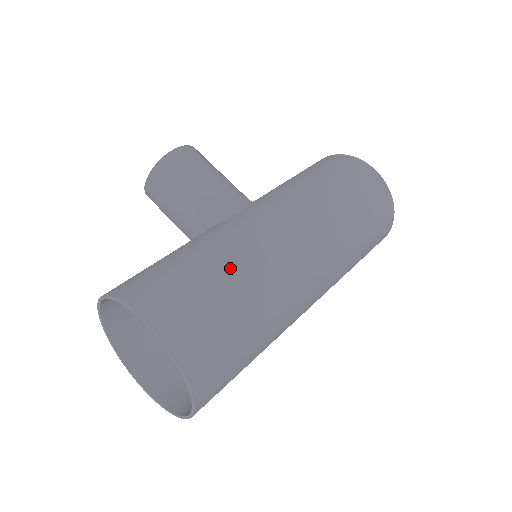
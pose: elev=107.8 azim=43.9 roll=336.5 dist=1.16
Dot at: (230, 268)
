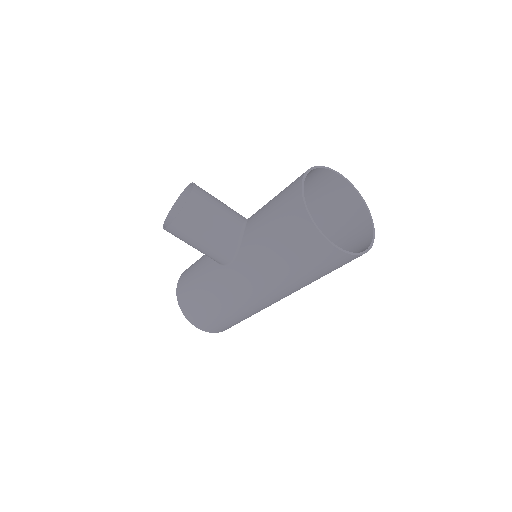
Dot at: (226, 312)
